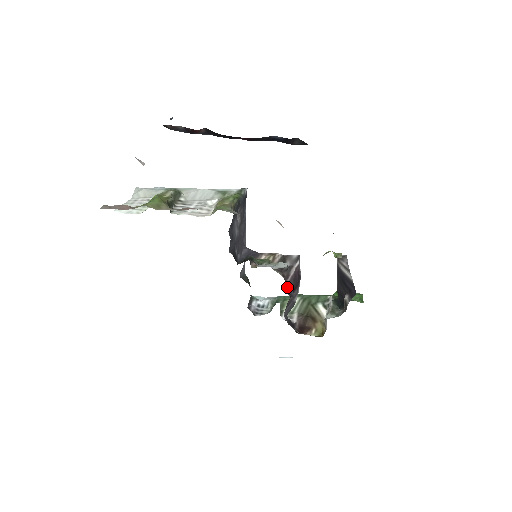
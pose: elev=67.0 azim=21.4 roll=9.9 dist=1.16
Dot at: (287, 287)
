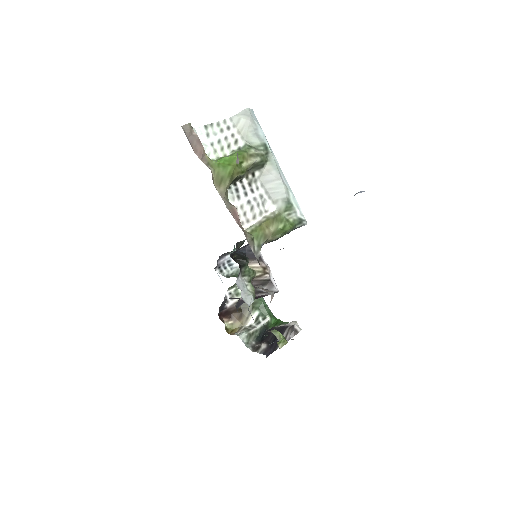
Dot at: occluded
